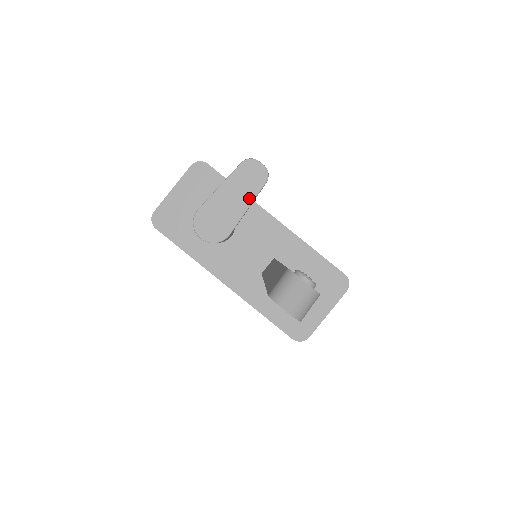
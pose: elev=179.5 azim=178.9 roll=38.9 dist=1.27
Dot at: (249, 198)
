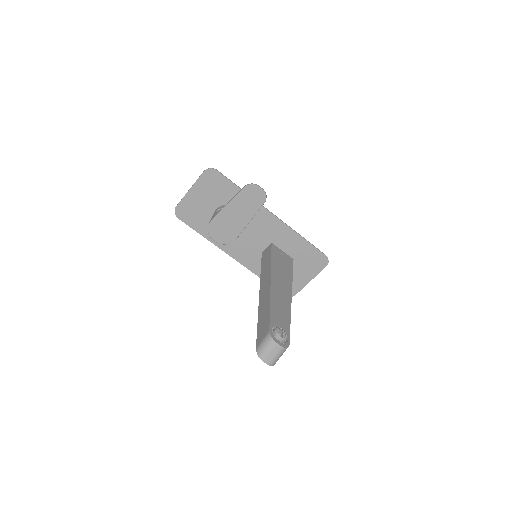
Dot at: (251, 214)
